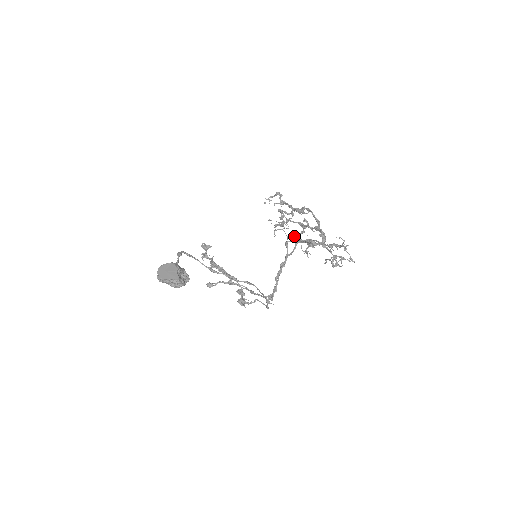
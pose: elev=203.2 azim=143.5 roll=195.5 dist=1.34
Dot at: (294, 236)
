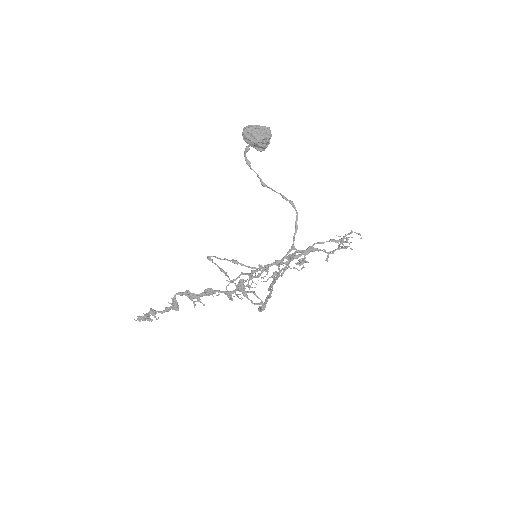
Dot at: occluded
